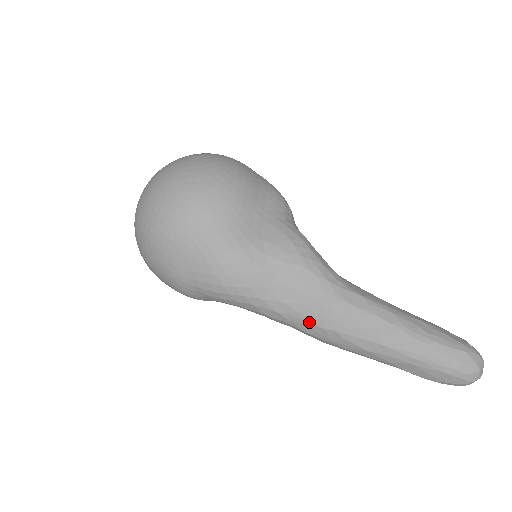
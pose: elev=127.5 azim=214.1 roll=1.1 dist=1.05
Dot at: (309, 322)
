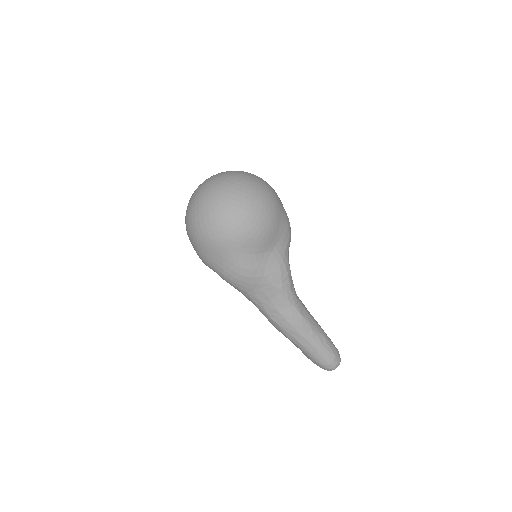
Dot at: (267, 314)
